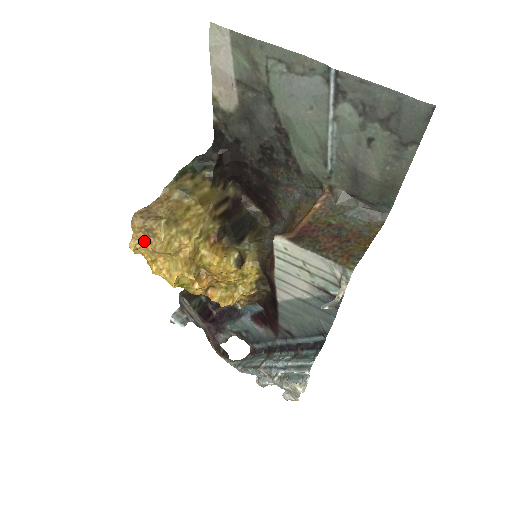
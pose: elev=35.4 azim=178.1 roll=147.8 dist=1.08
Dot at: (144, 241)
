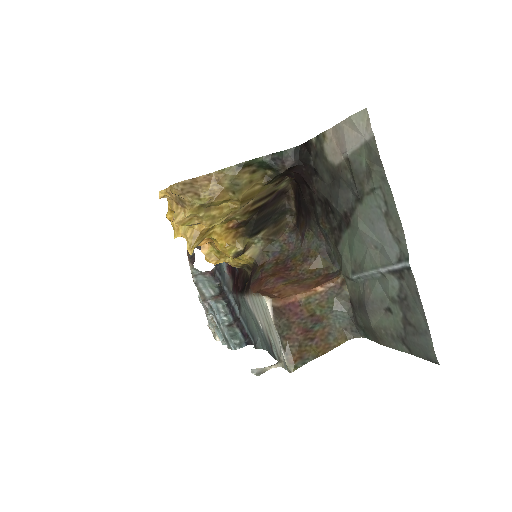
Dot at: (173, 200)
